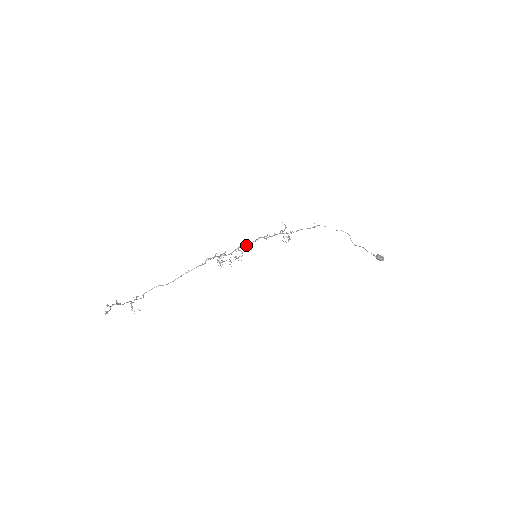
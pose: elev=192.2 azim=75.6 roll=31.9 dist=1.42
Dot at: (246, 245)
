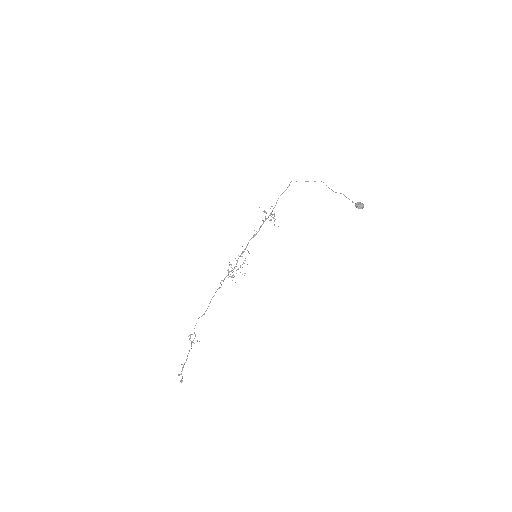
Dot at: (243, 251)
